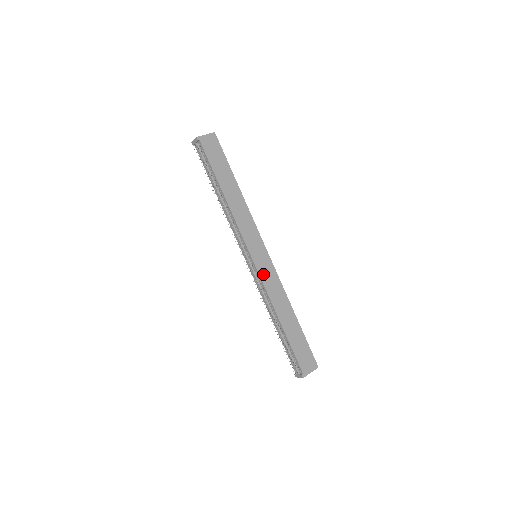
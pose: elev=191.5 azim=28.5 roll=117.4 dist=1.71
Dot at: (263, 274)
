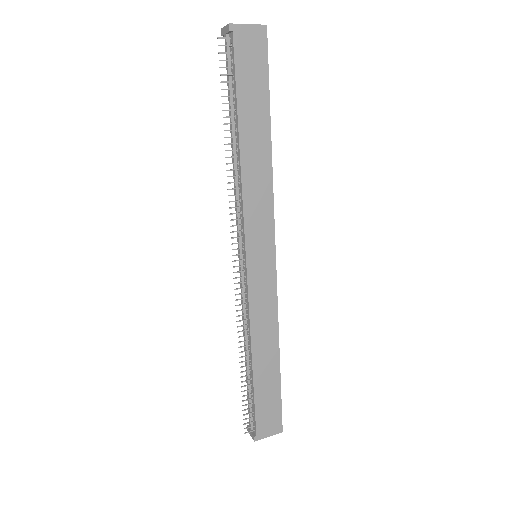
Dot at: (254, 289)
